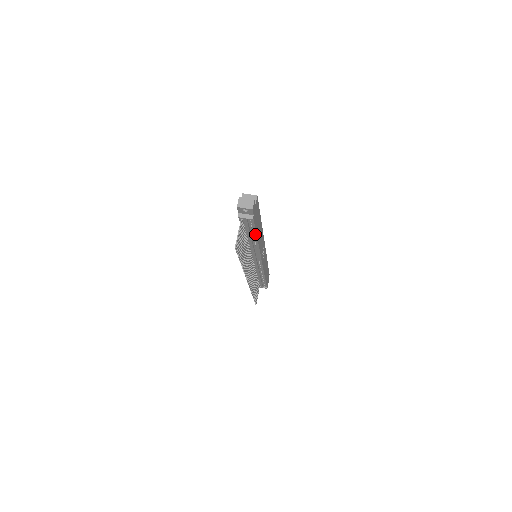
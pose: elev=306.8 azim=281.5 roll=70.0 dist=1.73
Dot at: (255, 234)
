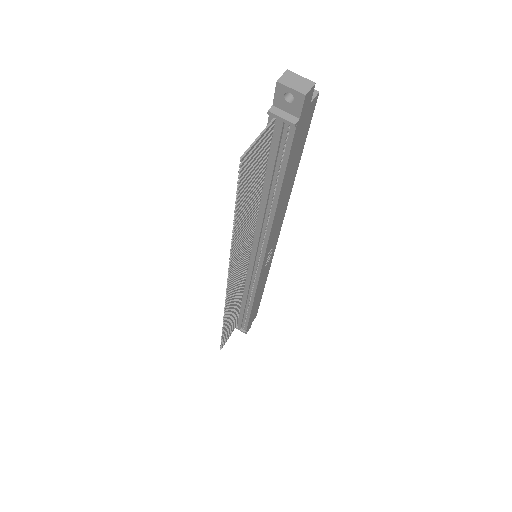
Dot at: (280, 183)
